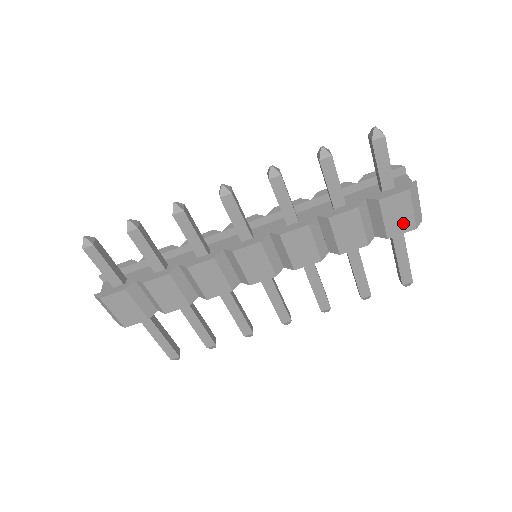
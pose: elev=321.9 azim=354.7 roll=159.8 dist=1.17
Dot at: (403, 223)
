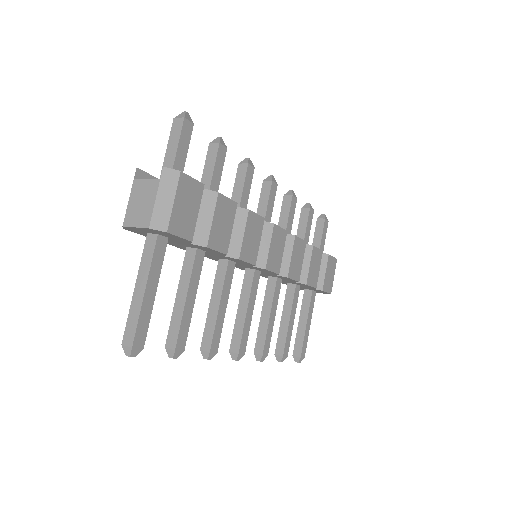
Dot at: (329, 283)
